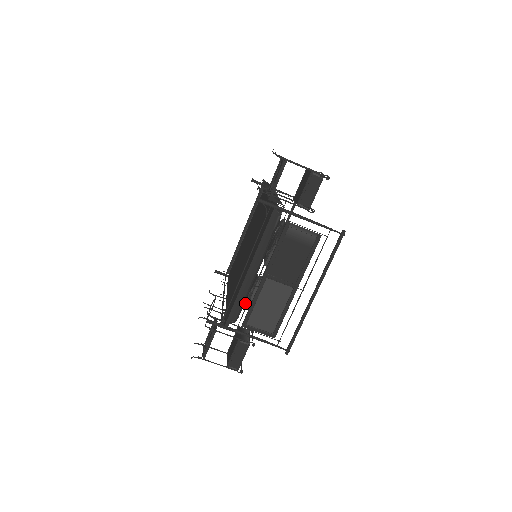
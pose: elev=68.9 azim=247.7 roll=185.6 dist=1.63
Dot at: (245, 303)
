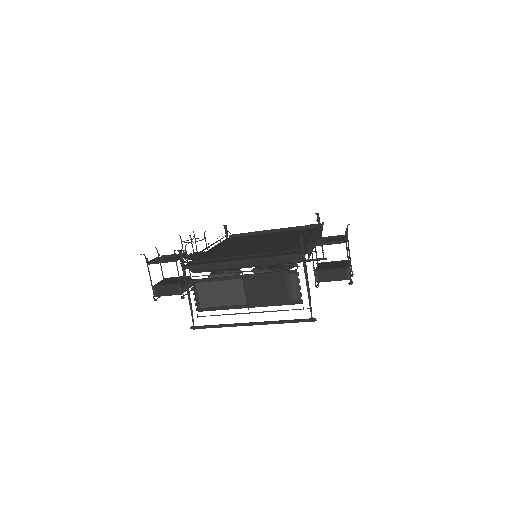
Dot at: (212, 272)
